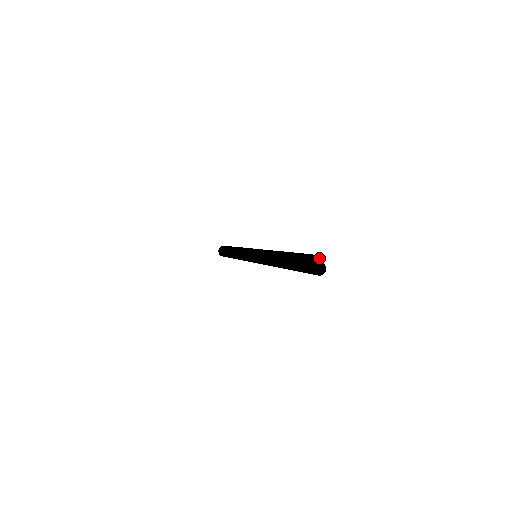
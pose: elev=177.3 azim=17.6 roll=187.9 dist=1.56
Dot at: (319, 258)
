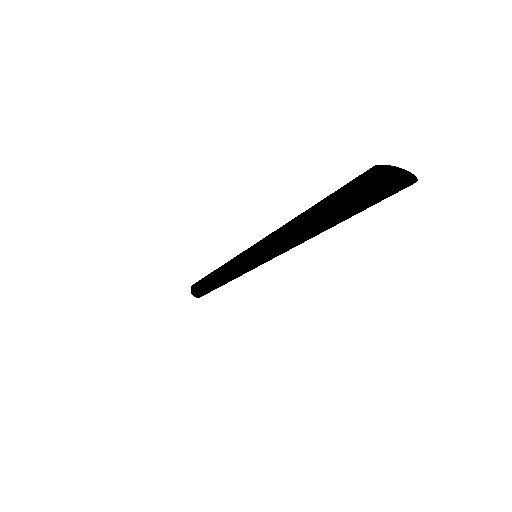
Dot at: (394, 166)
